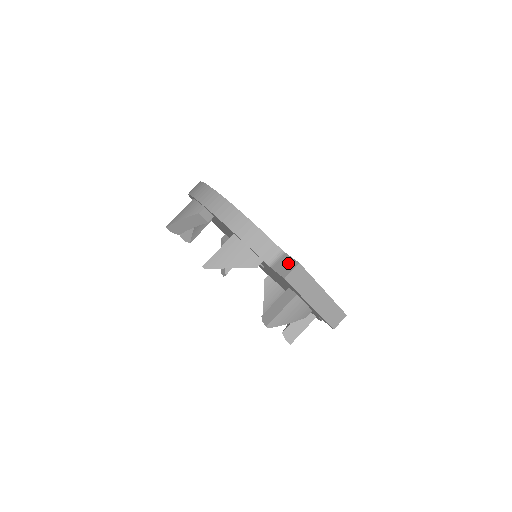
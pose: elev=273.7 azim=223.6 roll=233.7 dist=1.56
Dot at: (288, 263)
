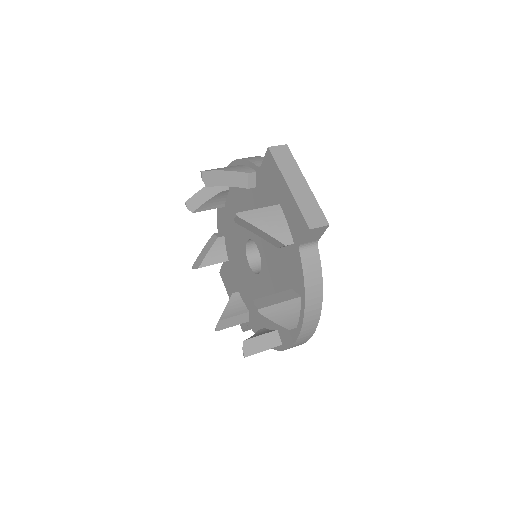
Dot at: occluded
